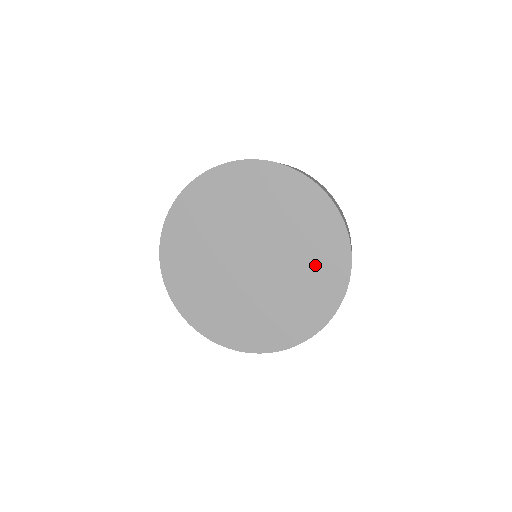
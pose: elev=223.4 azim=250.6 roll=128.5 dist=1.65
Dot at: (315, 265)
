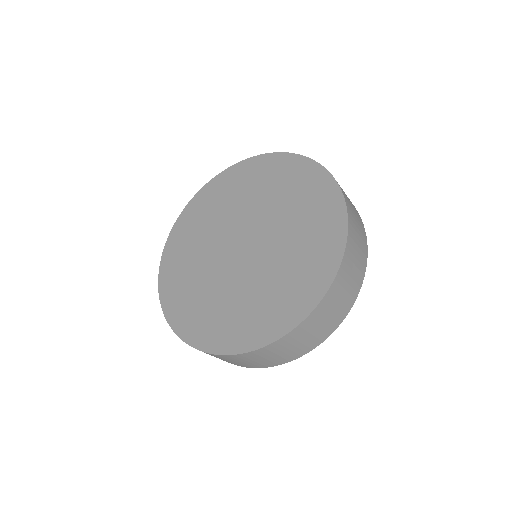
Dot at: (307, 221)
